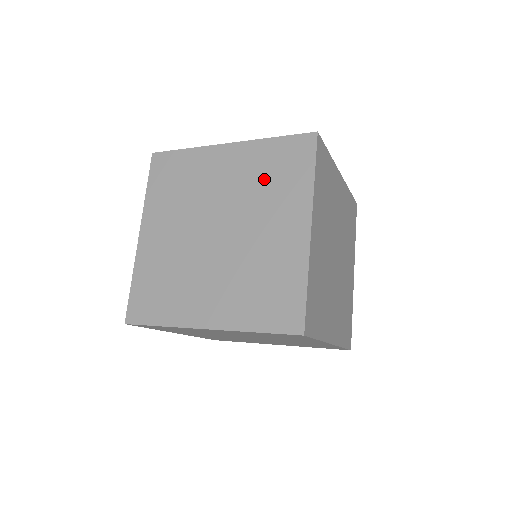
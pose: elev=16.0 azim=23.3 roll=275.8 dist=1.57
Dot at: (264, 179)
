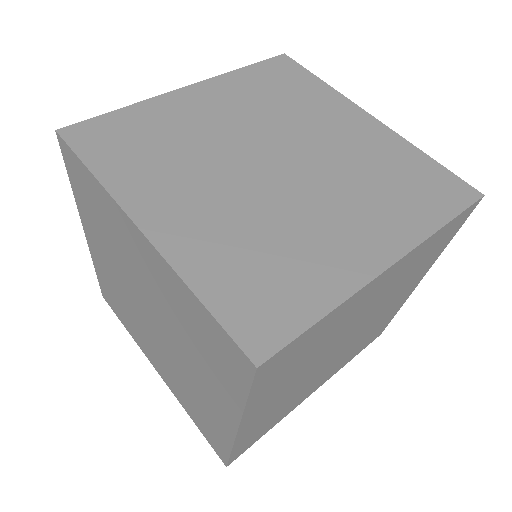
Dot at: (381, 174)
